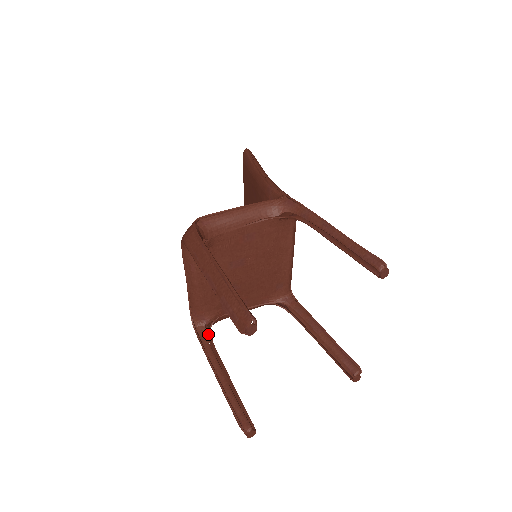
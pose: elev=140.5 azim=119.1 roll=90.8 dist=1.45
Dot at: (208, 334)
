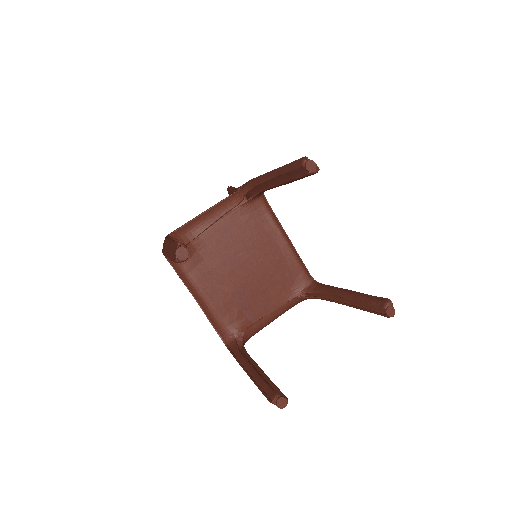
Dot at: (242, 348)
